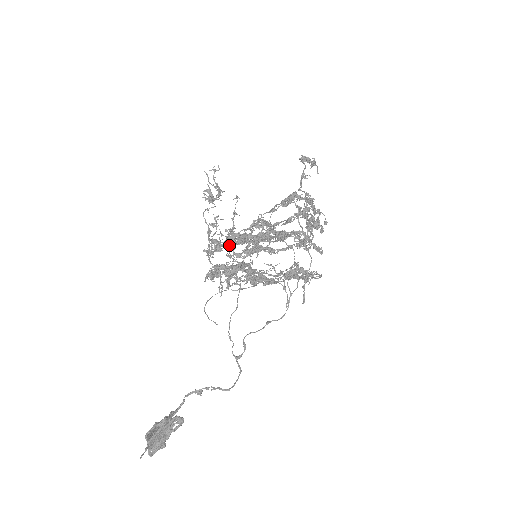
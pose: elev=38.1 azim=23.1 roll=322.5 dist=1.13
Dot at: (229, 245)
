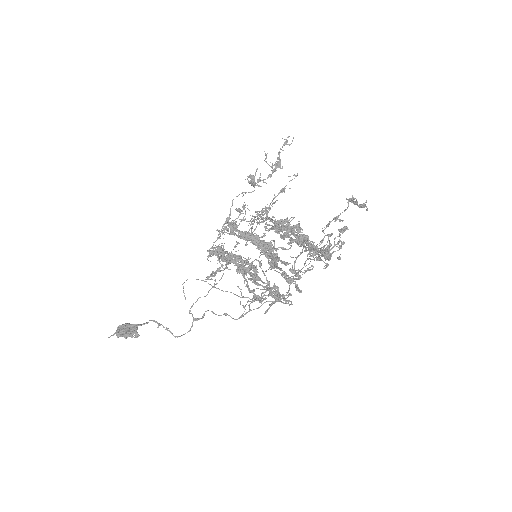
Dot at: (238, 237)
